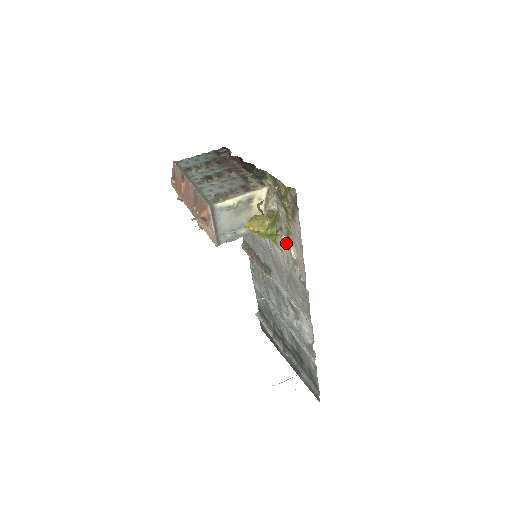
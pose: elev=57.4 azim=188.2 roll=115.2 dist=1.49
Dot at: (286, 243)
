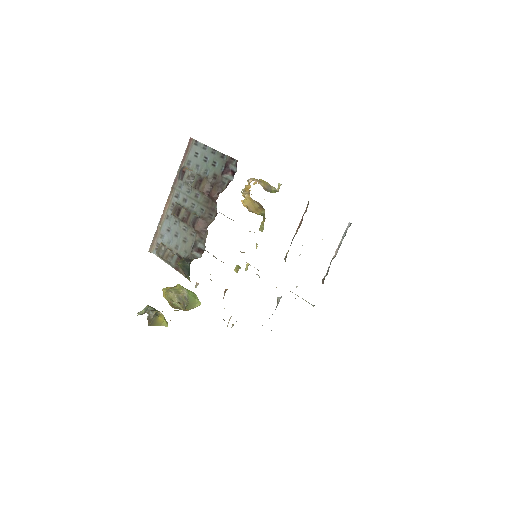
Dot at: occluded
